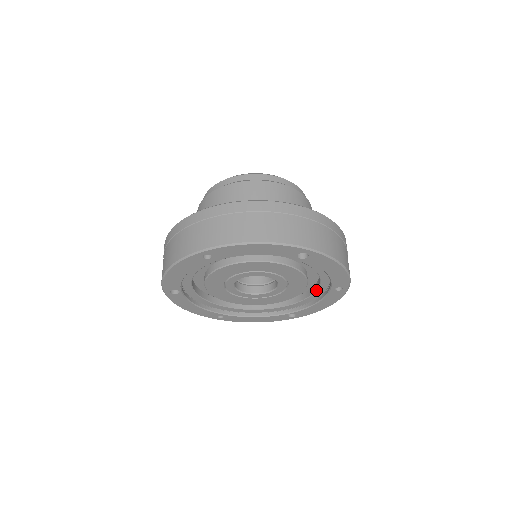
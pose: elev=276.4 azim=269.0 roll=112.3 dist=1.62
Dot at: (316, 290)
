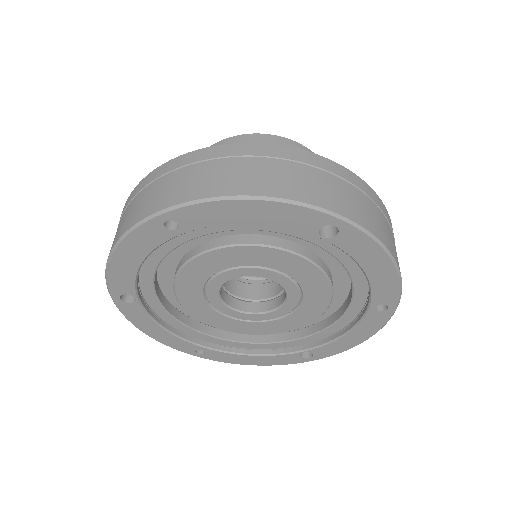
Dot at: (345, 311)
